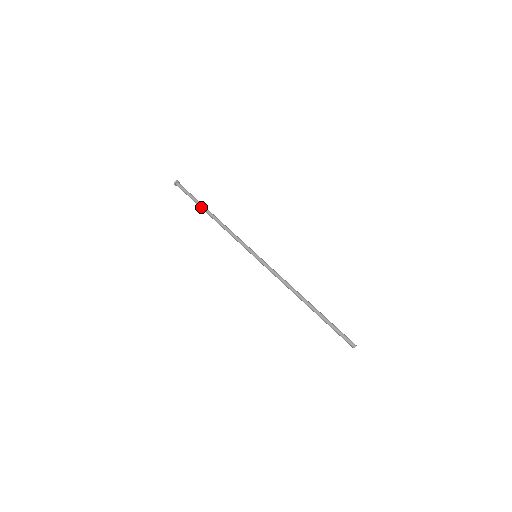
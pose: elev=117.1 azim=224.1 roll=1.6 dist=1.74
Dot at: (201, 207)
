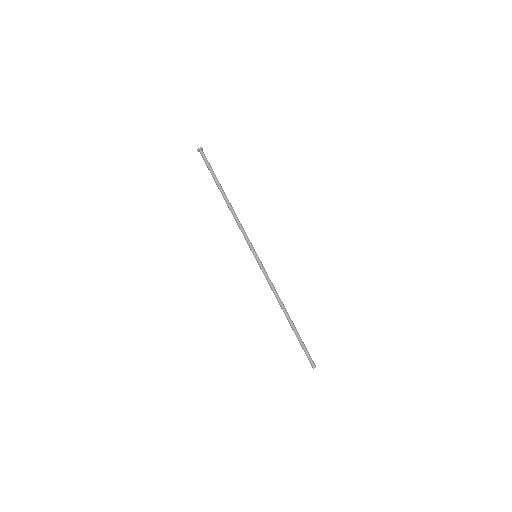
Dot at: occluded
